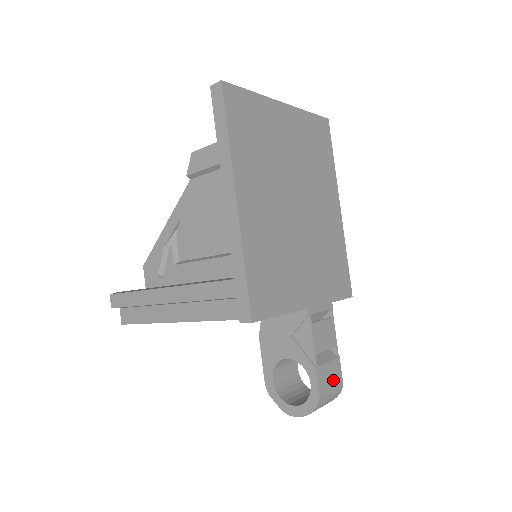
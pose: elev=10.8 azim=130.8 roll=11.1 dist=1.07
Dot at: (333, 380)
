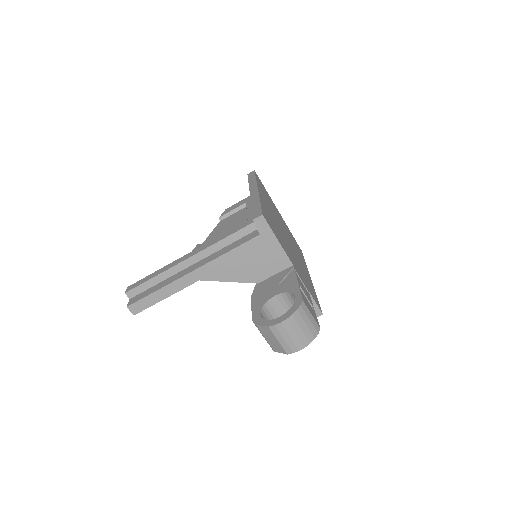
Dot at: (312, 313)
